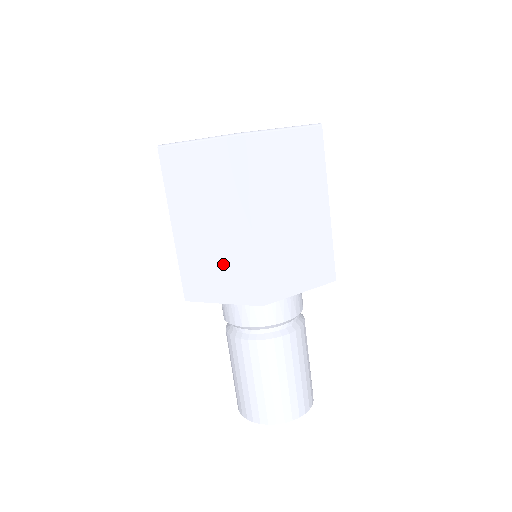
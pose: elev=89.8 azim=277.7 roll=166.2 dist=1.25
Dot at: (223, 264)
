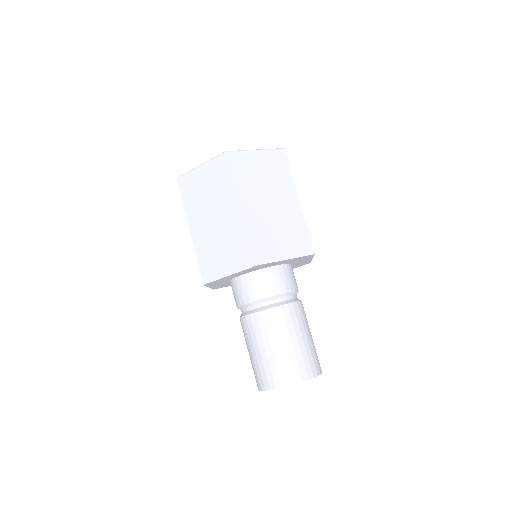
Dot at: (226, 244)
